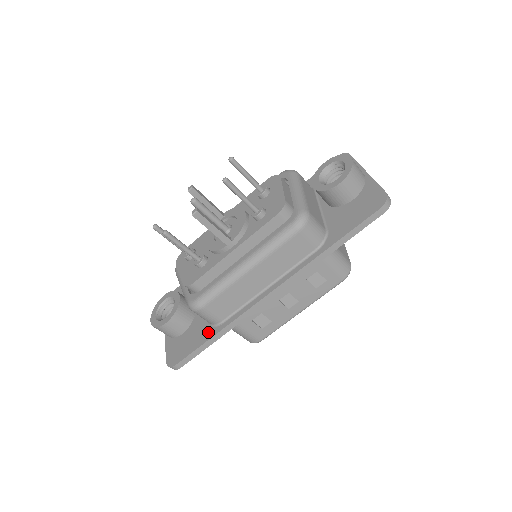
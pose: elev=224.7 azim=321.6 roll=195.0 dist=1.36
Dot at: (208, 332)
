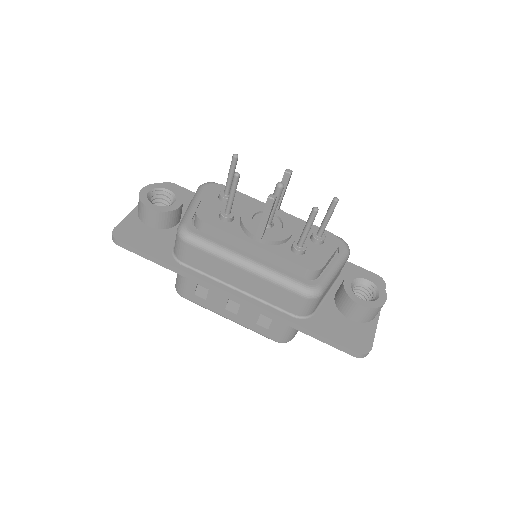
Dot at: (166, 254)
